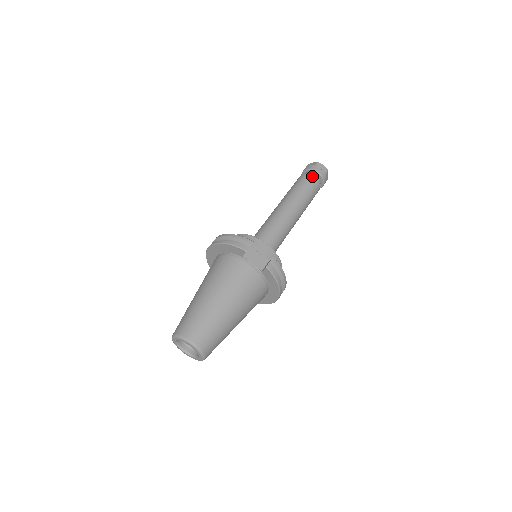
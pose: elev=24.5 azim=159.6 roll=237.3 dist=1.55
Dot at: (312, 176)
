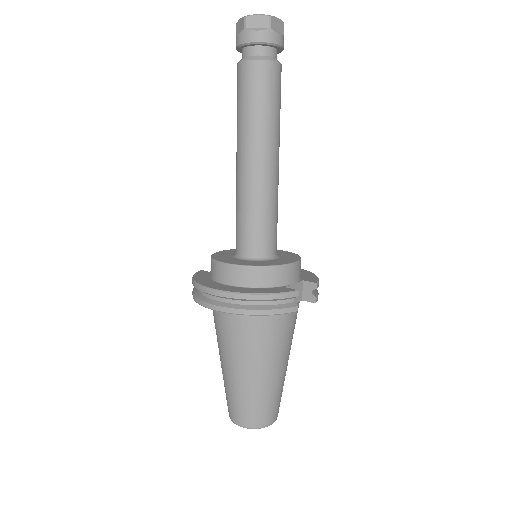
Dot at: (274, 62)
